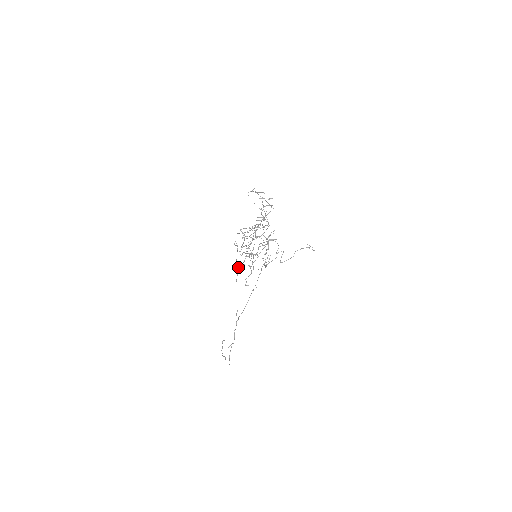
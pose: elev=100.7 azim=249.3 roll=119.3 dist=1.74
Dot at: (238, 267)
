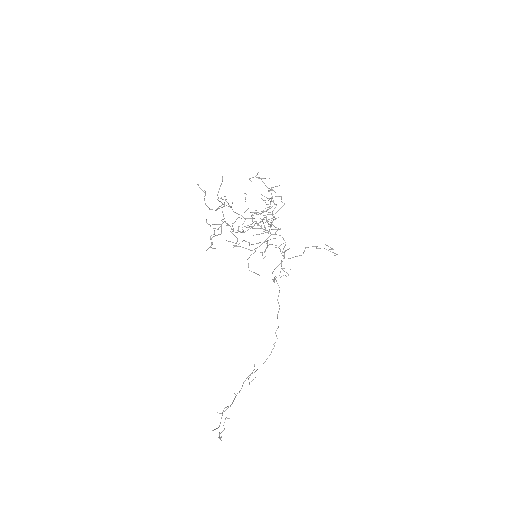
Dot at: occluded
